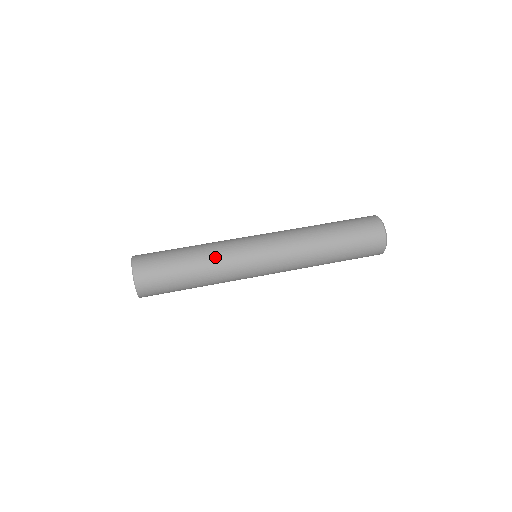
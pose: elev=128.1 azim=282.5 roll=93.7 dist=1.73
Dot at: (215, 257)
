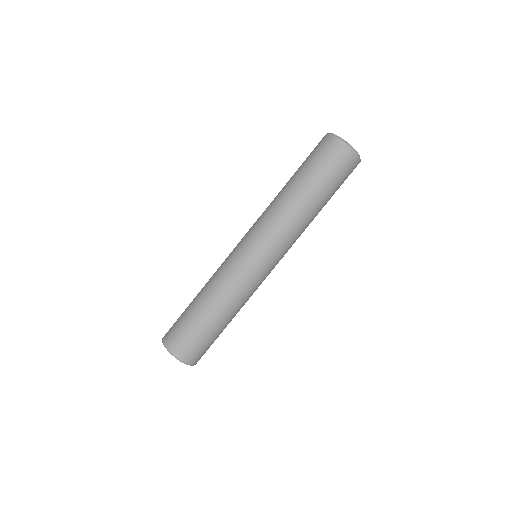
Dot at: (242, 303)
